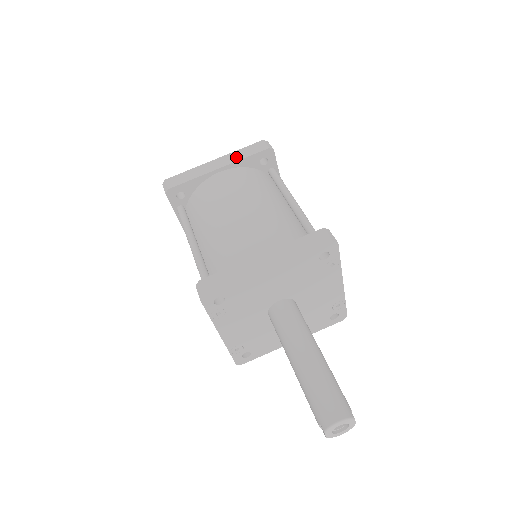
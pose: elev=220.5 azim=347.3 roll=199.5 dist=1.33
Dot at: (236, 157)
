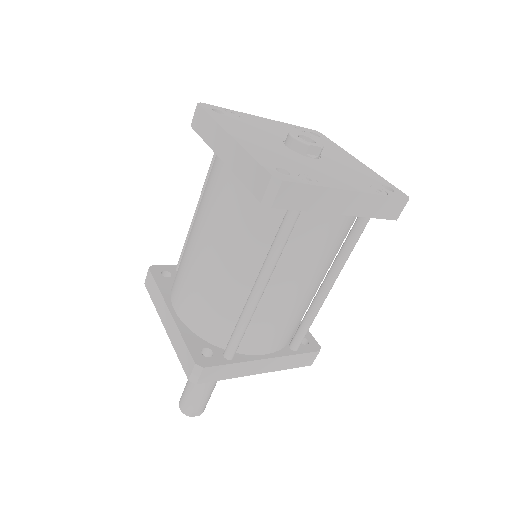
Dot at: (238, 165)
